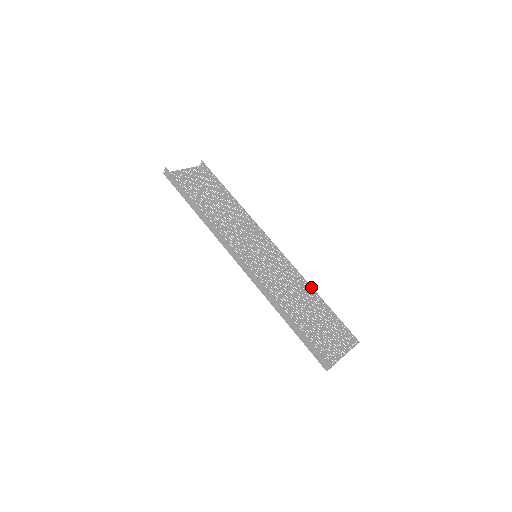
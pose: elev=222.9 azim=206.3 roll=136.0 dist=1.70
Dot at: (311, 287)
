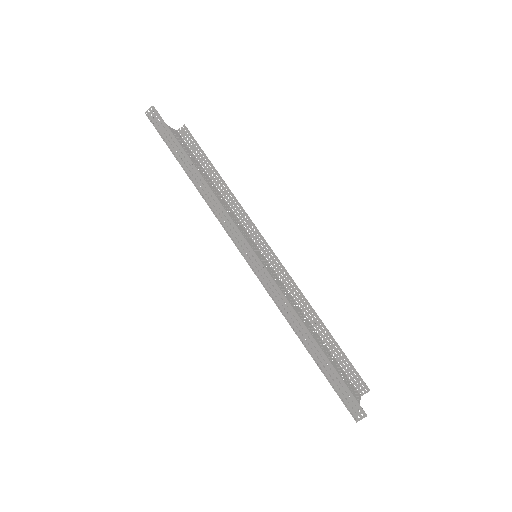
Dot at: (315, 312)
